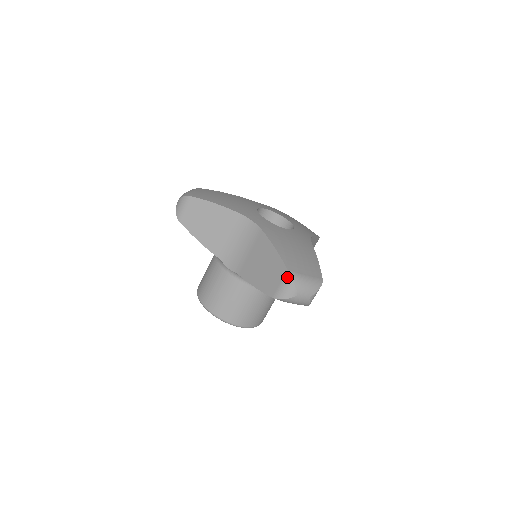
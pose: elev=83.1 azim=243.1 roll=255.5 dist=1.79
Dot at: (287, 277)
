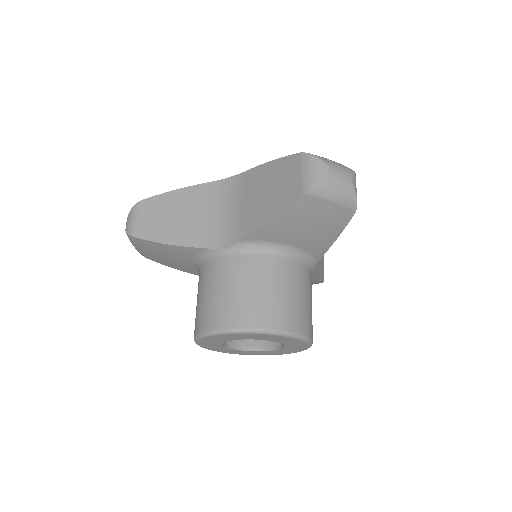
Dot at: (304, 158)
